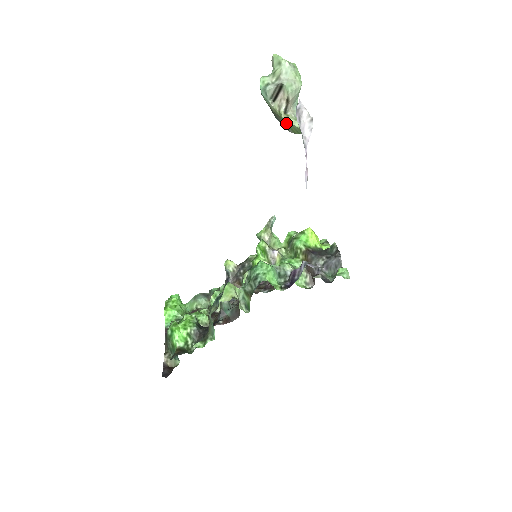
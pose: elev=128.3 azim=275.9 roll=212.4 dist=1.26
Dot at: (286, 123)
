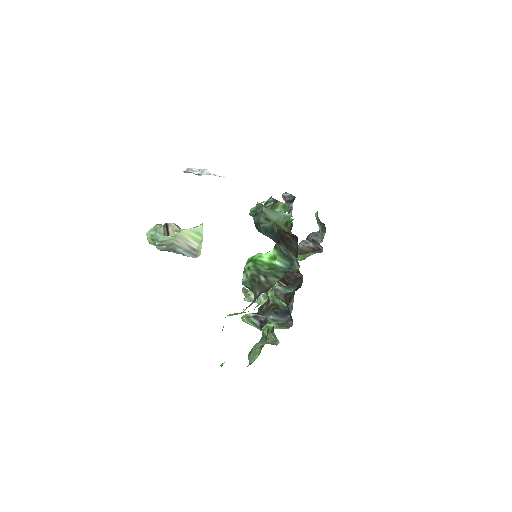
Dot at: (188, 236)
